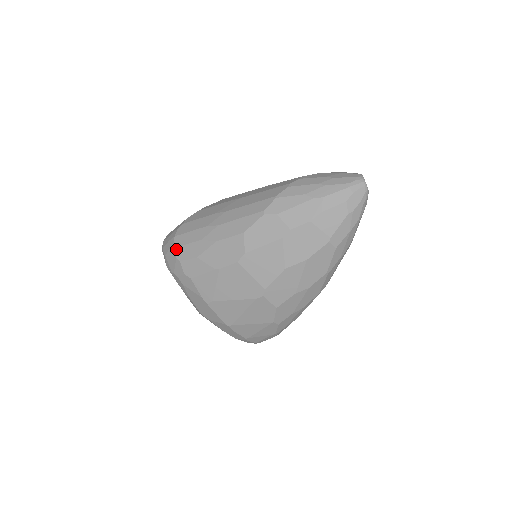
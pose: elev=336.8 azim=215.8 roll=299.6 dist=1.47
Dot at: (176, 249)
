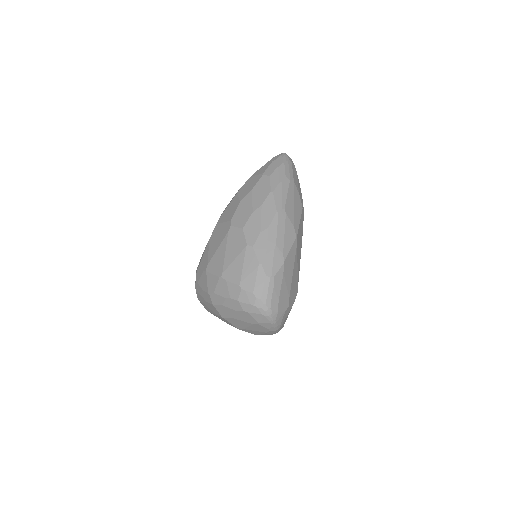
Dot at: occluded
